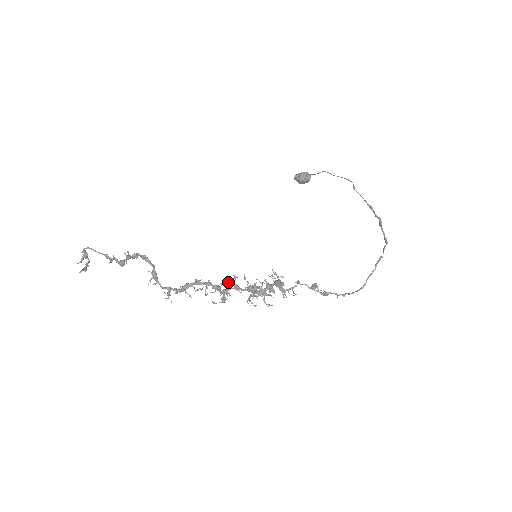
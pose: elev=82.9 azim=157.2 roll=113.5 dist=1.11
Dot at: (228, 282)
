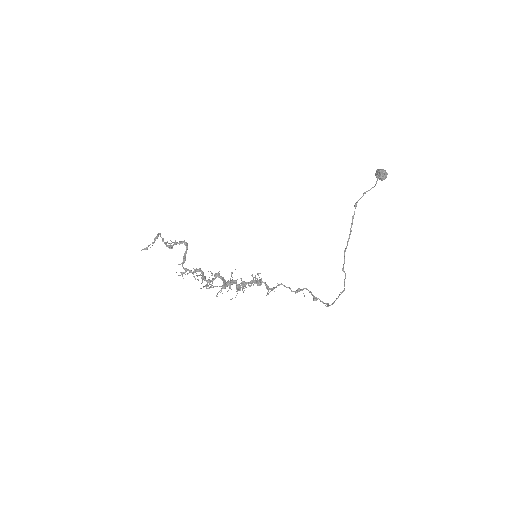
Dot at: (215, 274)
